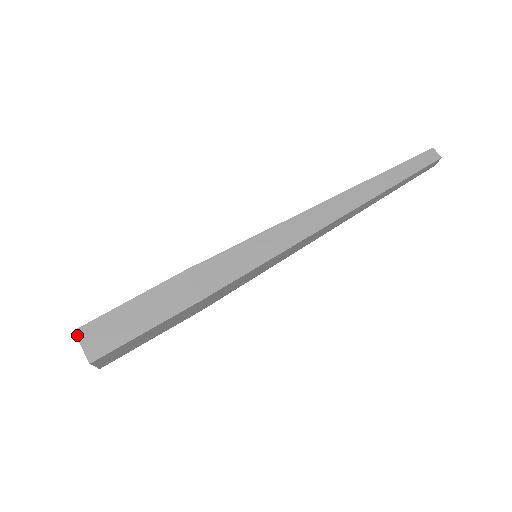
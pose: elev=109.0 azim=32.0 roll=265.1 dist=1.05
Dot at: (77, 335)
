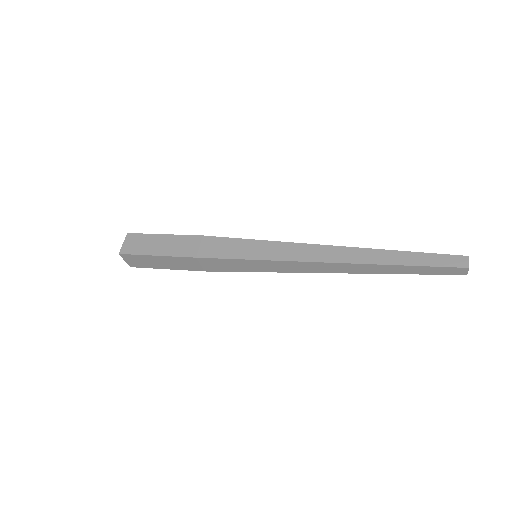
Dot at: (127, 236)
